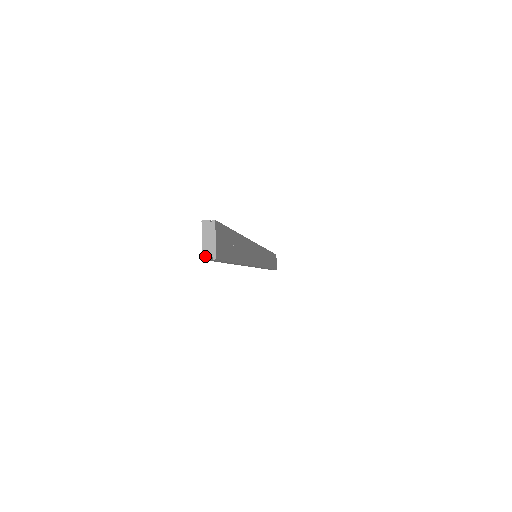
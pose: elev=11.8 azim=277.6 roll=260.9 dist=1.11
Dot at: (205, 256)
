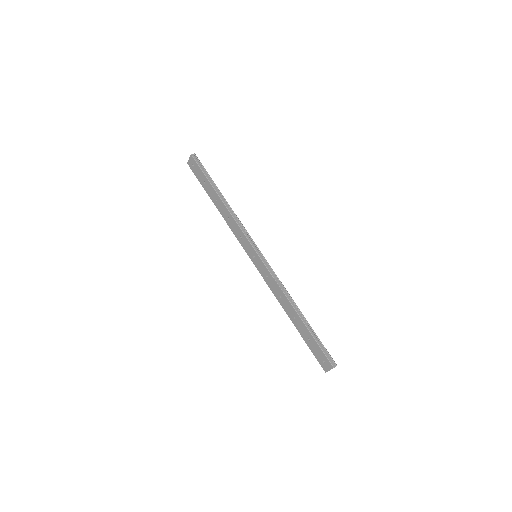
Dot at: occluded
